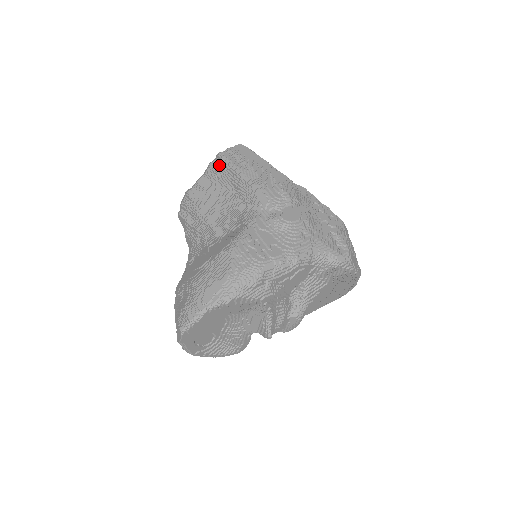
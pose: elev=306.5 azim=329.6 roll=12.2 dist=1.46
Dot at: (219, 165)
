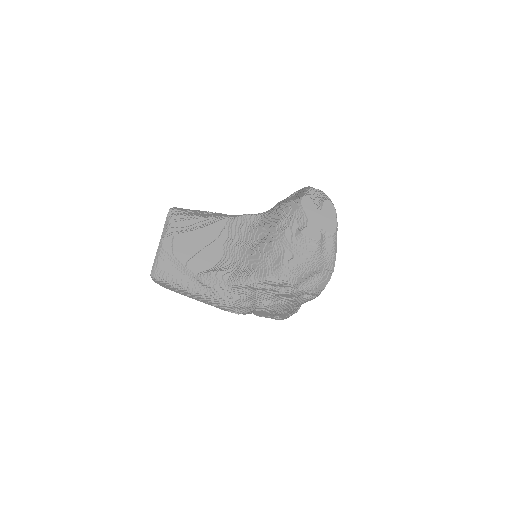
Dot at: occluded
